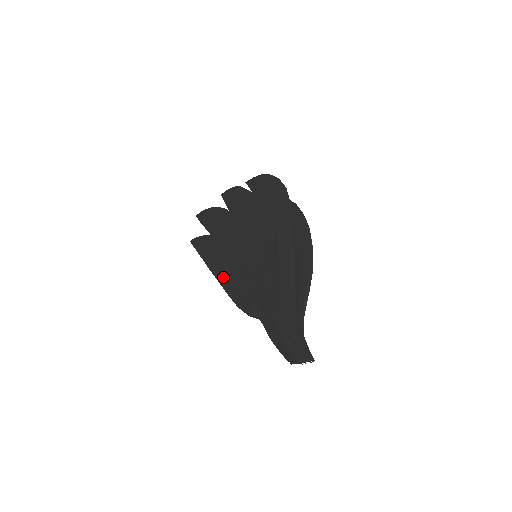
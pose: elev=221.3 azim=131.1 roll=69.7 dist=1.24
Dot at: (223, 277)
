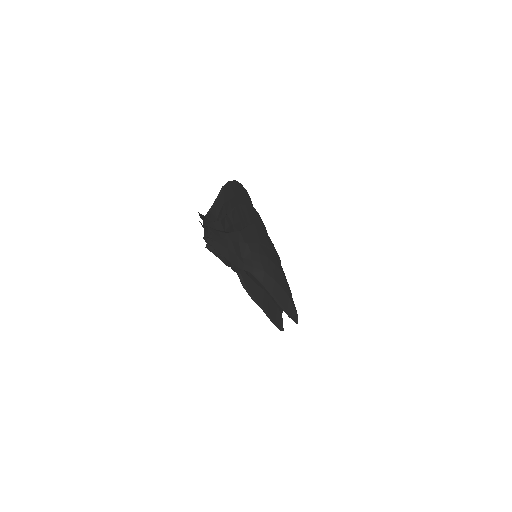
Dot at: occluded
